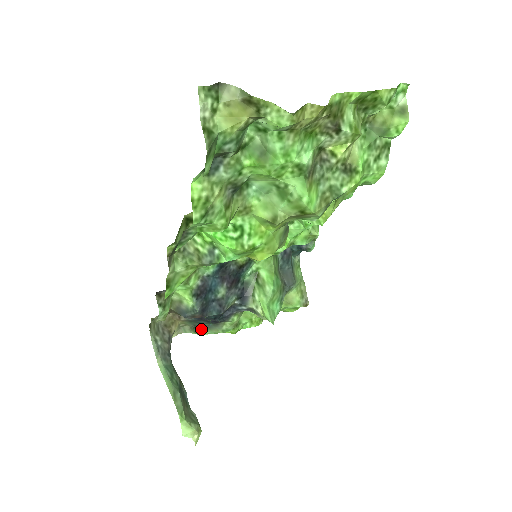
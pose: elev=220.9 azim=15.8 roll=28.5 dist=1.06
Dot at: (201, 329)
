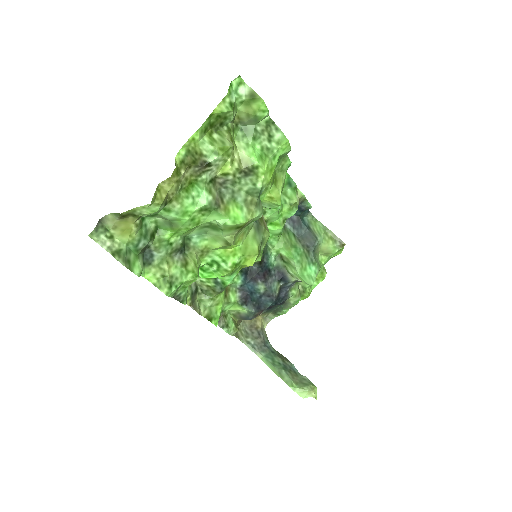
Dot at: (280, 311)
